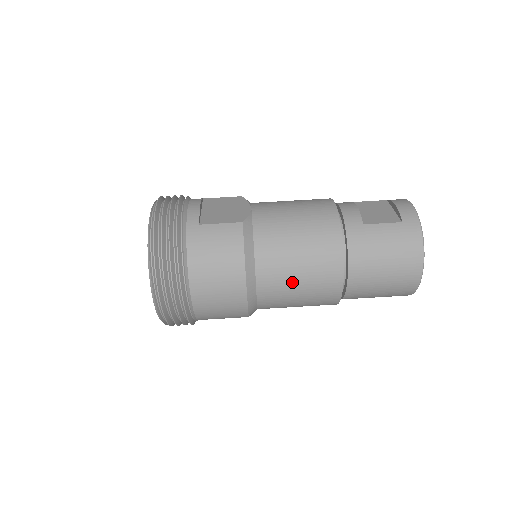
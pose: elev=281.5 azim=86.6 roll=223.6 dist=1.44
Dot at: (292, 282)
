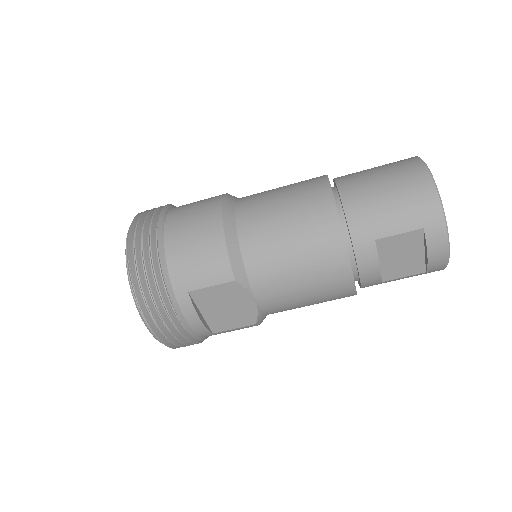
Dot at: occluded
